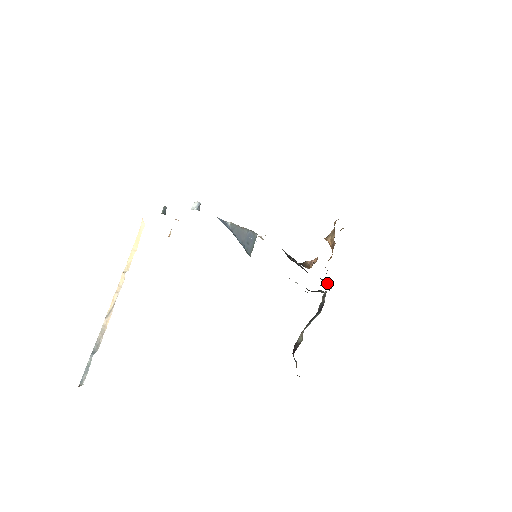
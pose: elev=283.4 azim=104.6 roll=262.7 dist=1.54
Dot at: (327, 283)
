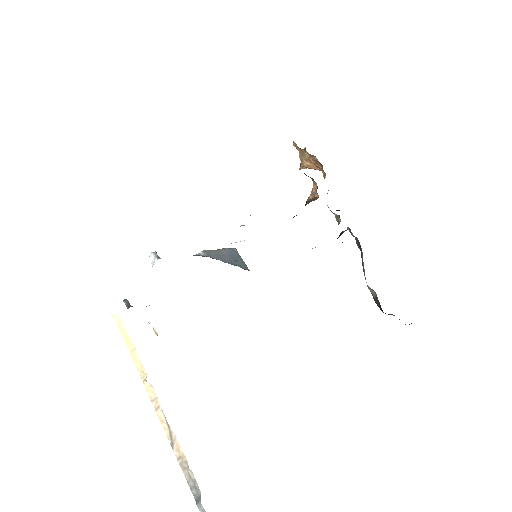
Dot at: occluded
